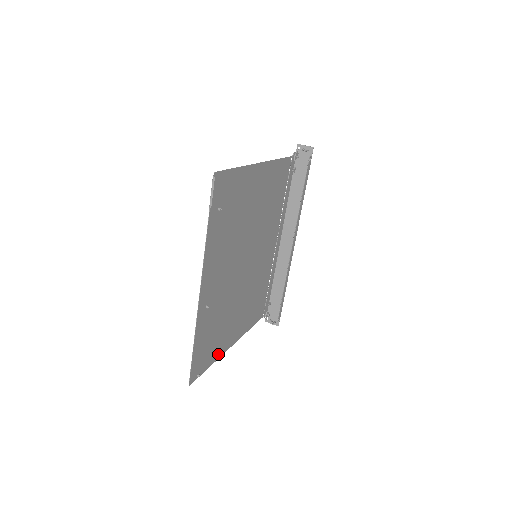
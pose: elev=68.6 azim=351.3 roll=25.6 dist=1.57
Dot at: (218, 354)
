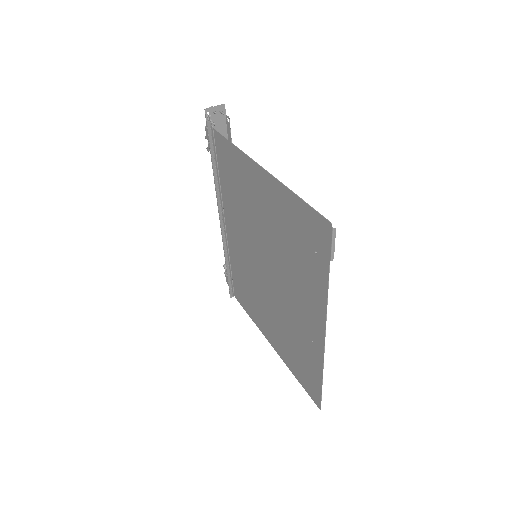
Dot at: (288, 363)
